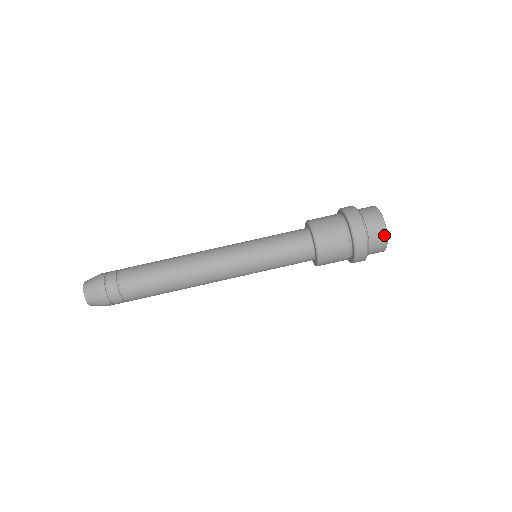
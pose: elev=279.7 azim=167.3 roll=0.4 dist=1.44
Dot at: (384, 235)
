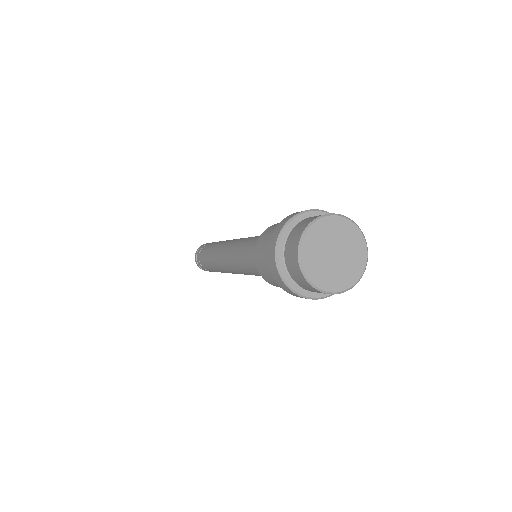
Dot at: (299, 238)
